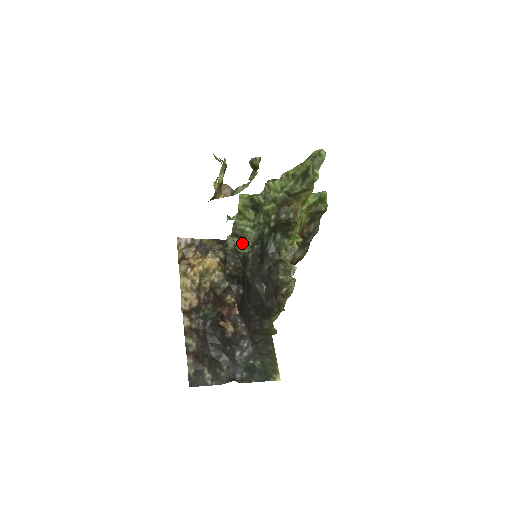
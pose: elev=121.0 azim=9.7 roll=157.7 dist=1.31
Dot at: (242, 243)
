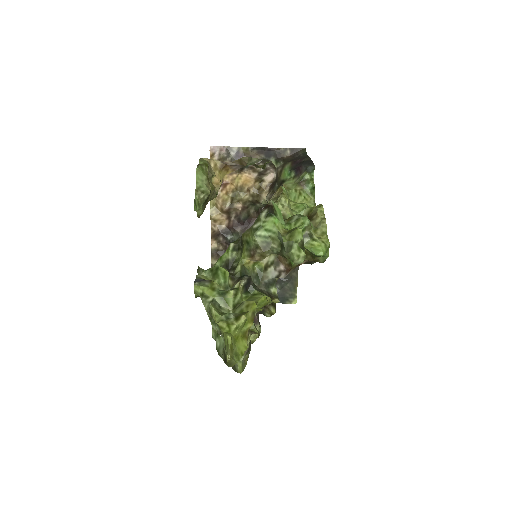
Dot at: occluded
